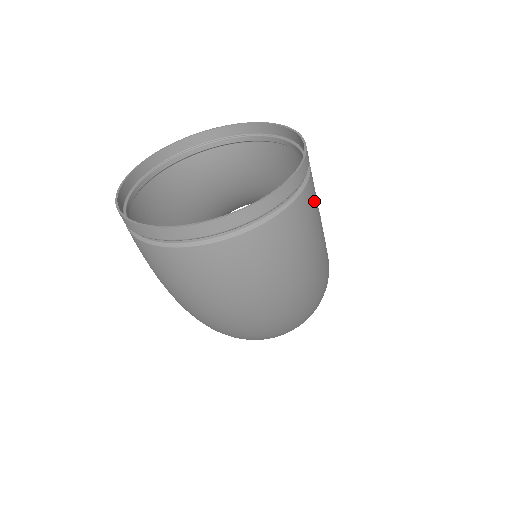
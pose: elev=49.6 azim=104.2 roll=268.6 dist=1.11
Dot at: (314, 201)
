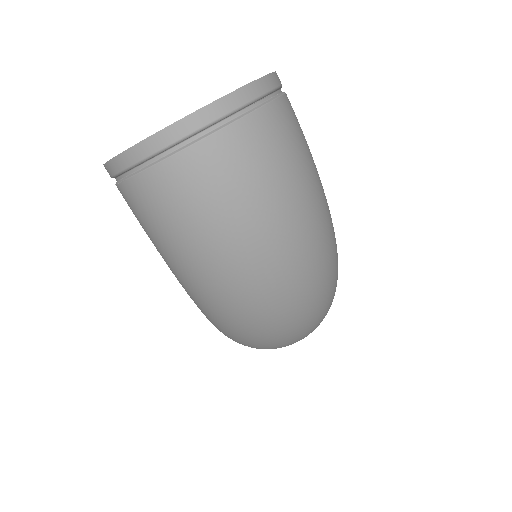
Dot at: occluded
